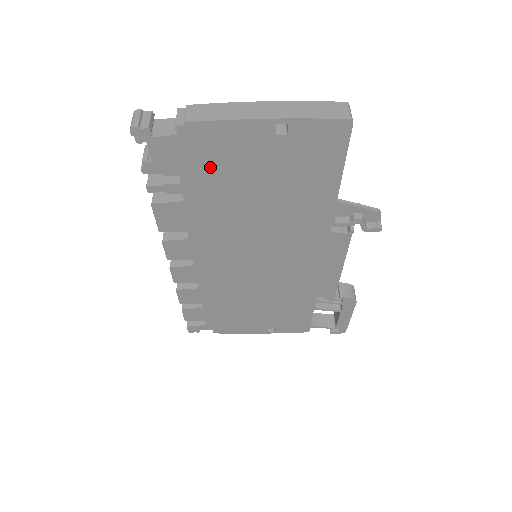
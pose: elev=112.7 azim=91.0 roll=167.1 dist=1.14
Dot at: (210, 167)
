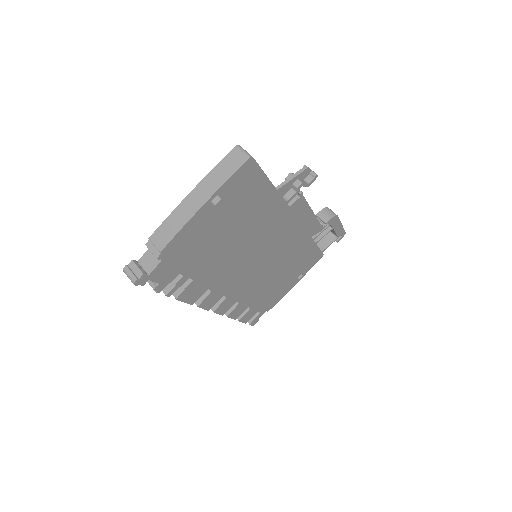
Dot at: (193, 253)
